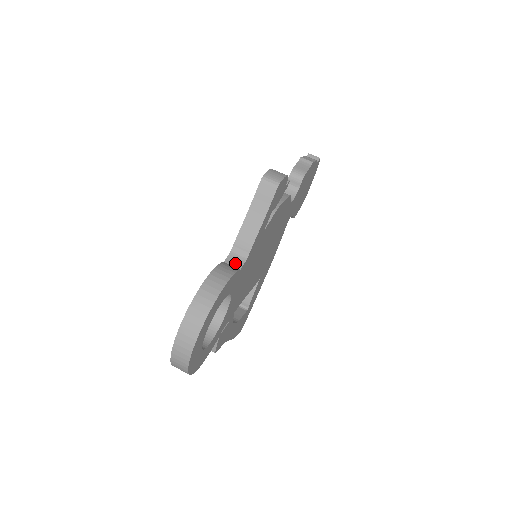
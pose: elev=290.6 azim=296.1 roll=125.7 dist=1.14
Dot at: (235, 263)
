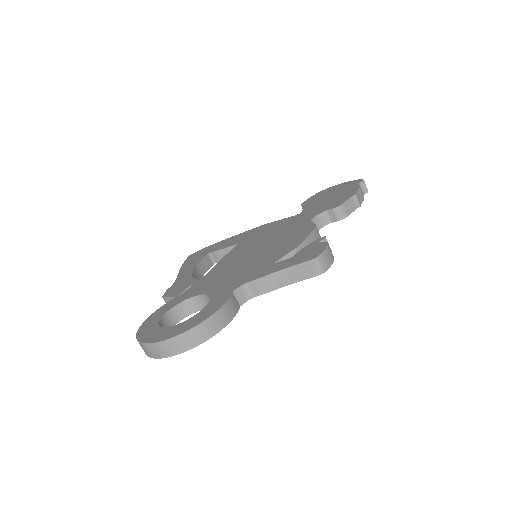
Dot at: (240, 297)
